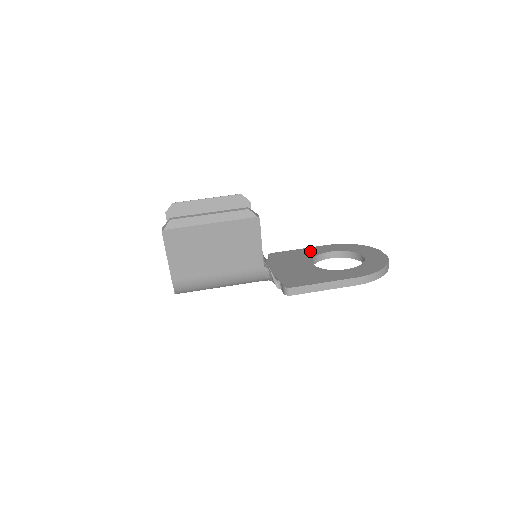
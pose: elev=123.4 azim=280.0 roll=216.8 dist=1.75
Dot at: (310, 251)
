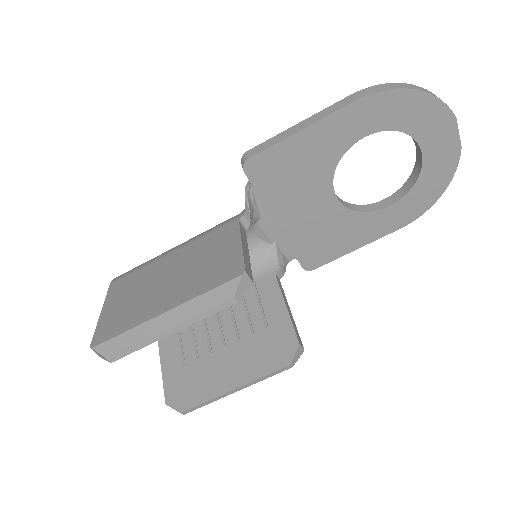
Dot at: (326, 142)
